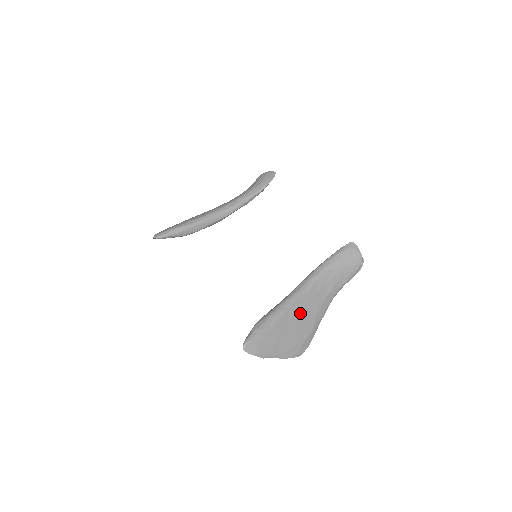
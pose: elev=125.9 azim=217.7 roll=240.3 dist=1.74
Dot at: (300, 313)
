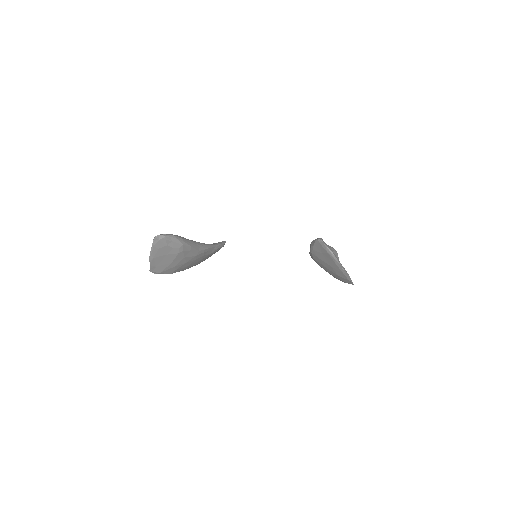
Dot at: occluded
